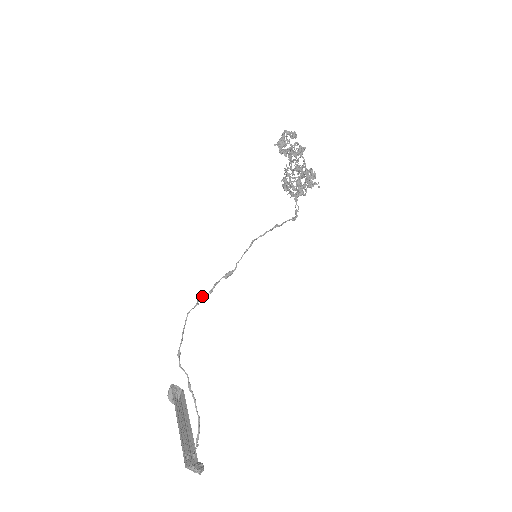
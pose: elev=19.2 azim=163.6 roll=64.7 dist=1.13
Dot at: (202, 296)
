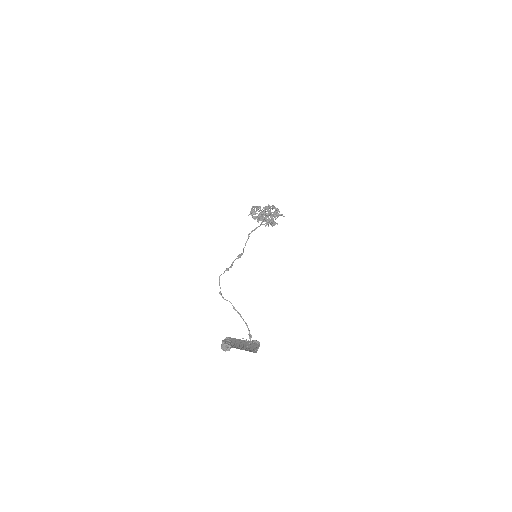
Dot at: (226, 269)
